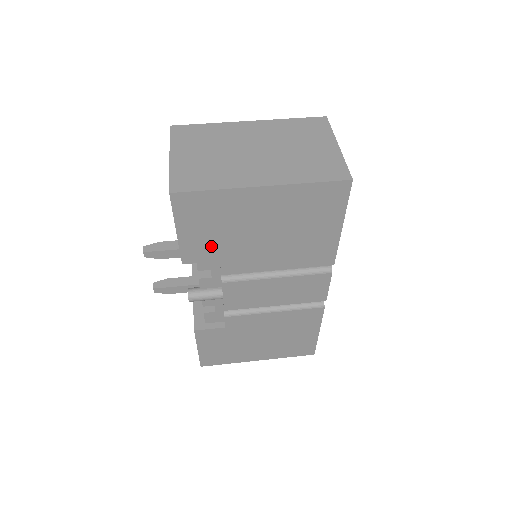
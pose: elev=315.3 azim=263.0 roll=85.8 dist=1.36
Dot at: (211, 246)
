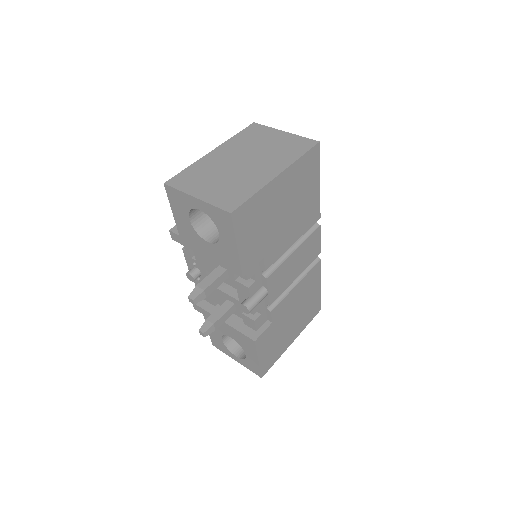
Dot at: (257, 247)
